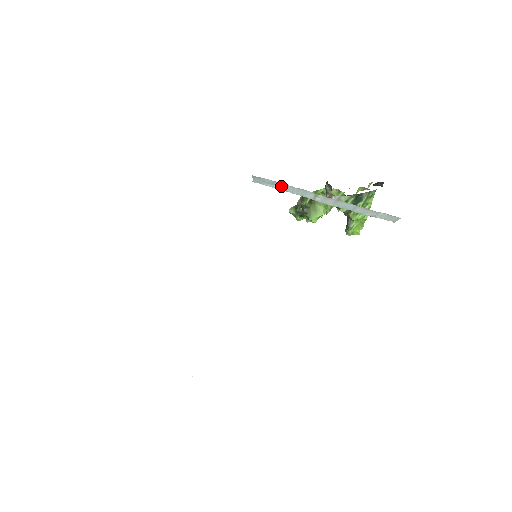
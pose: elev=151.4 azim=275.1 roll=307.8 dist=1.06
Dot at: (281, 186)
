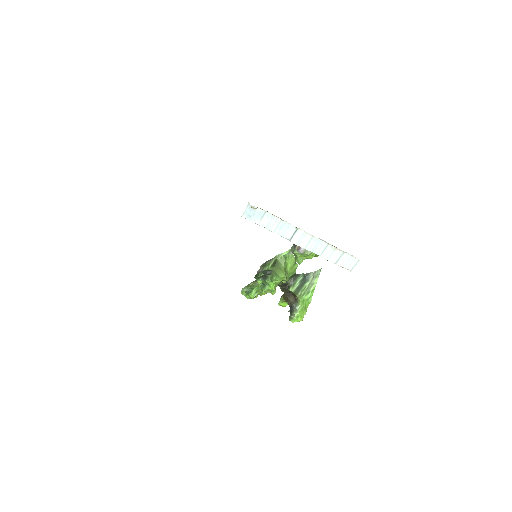
Dot at: (268, 221)
